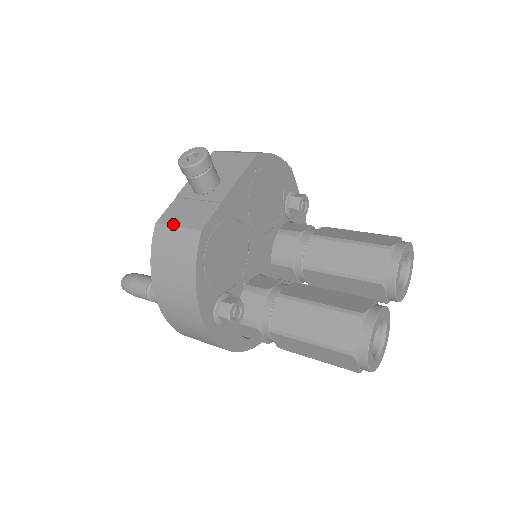
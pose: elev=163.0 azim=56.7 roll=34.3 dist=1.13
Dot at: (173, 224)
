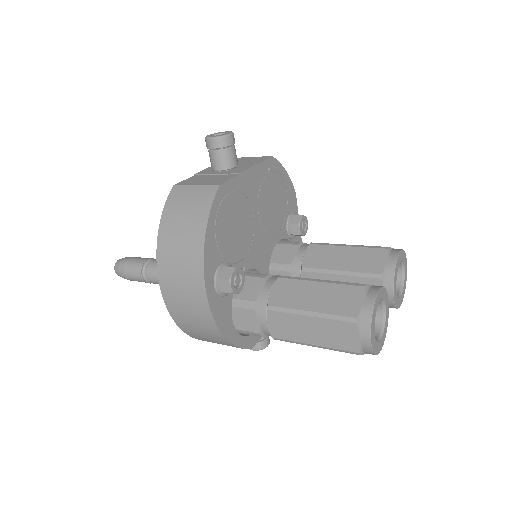
Dot at: (191, 184)
